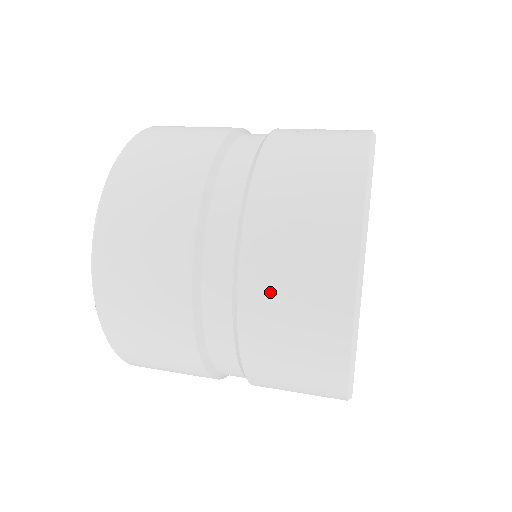
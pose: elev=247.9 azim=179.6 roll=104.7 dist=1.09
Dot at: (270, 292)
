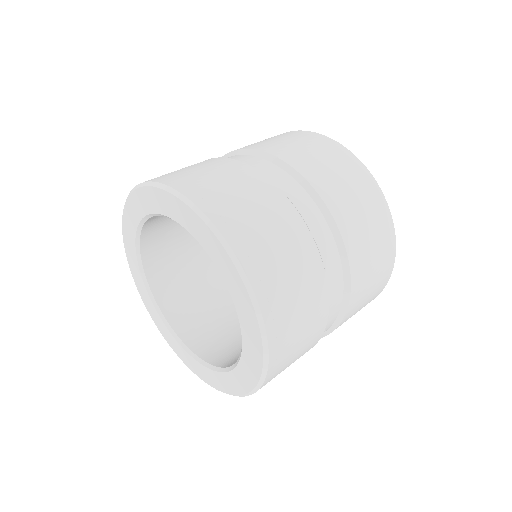
Dot at: (341, 197)
